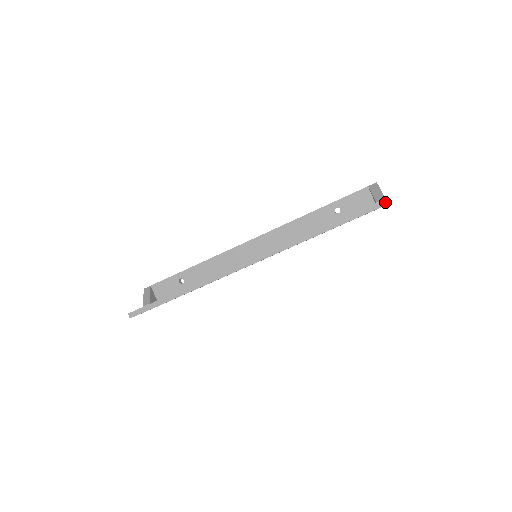
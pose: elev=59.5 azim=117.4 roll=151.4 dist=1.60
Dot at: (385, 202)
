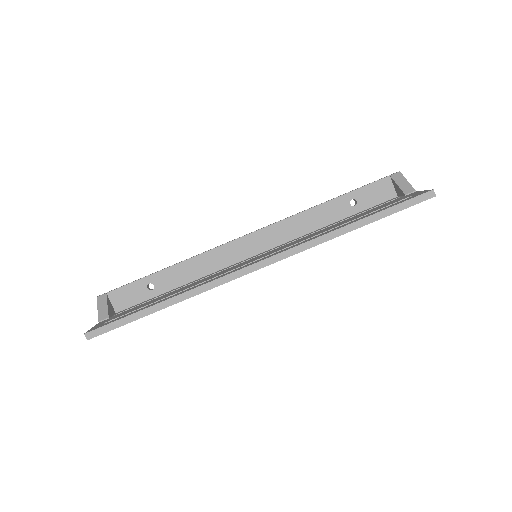
Dot at: (430, 195)
